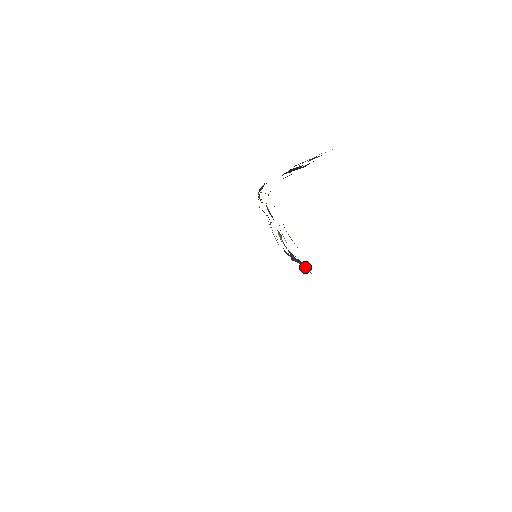
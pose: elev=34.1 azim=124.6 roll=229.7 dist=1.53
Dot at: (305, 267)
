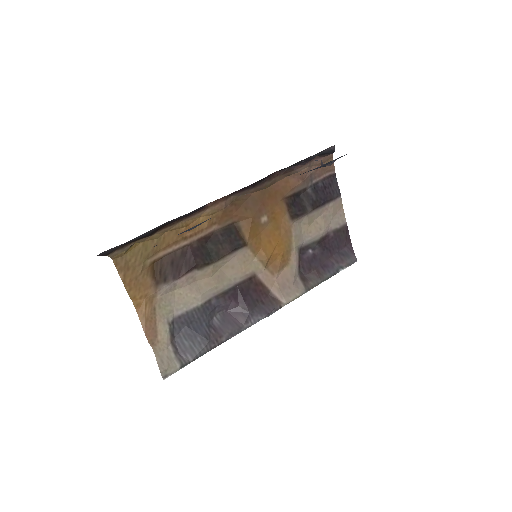
Dot at: (194, 344)
